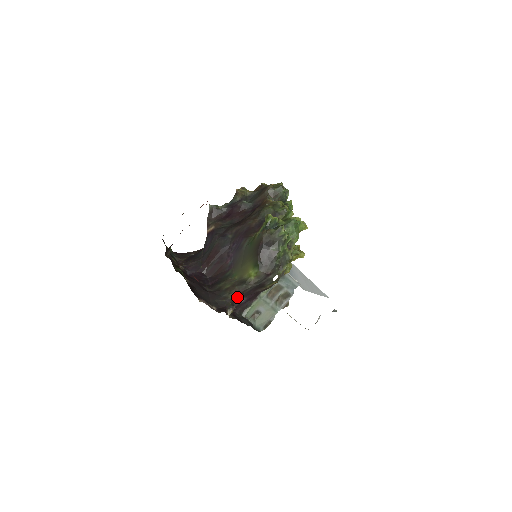
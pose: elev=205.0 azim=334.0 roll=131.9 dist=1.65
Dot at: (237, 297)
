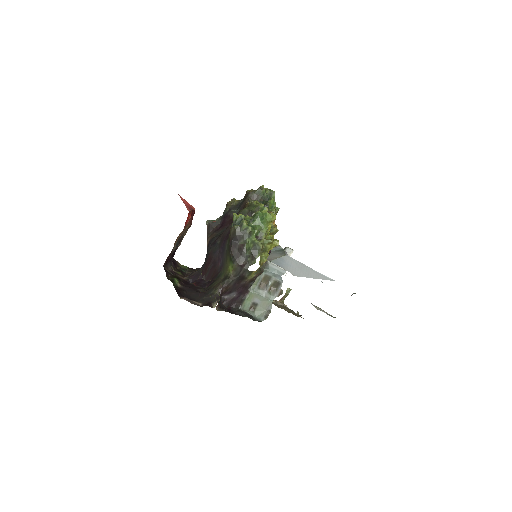
Dot at: (226, 292)
